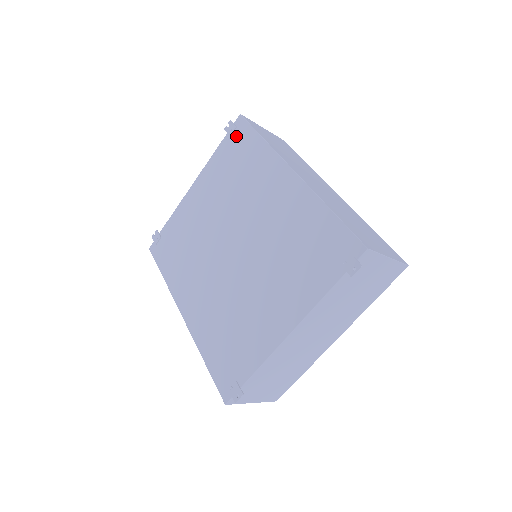
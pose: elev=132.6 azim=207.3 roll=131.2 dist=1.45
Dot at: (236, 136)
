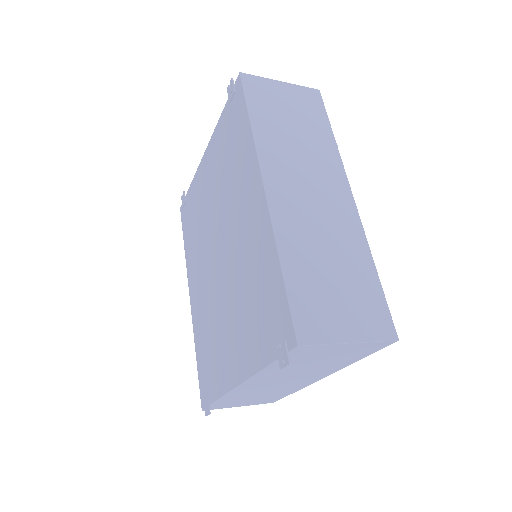
Dot at: (234, 105)
